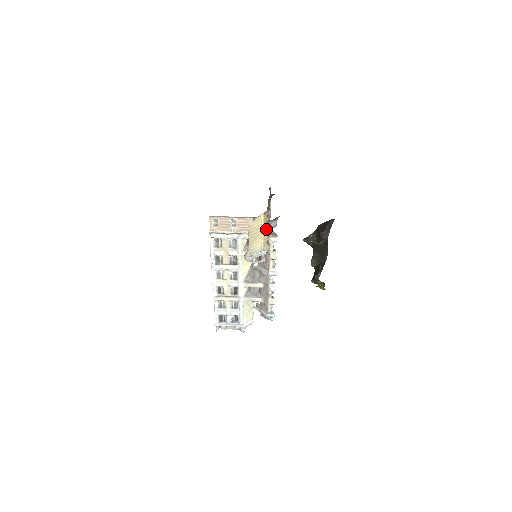
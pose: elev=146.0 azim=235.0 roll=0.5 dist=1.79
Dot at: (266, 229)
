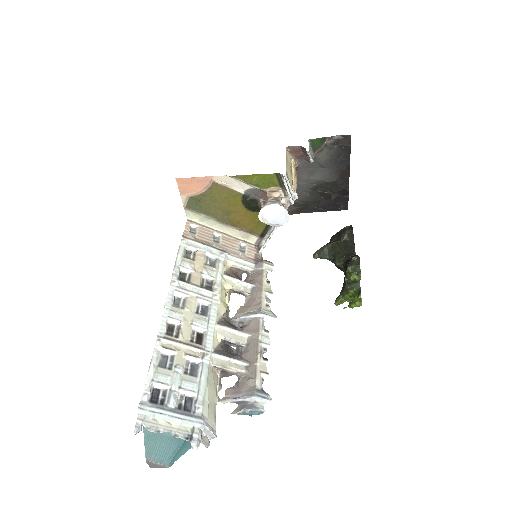
Dot at: (309, 147)
